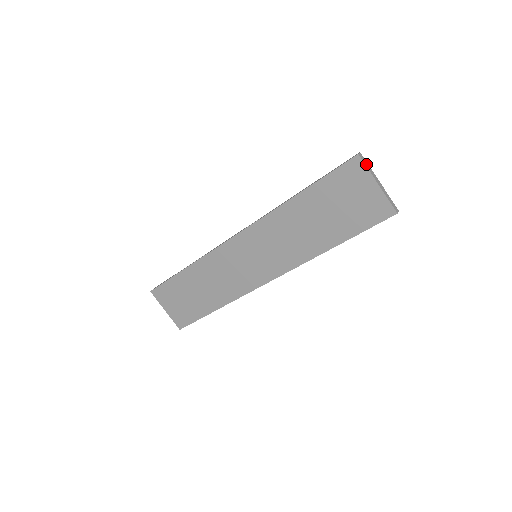
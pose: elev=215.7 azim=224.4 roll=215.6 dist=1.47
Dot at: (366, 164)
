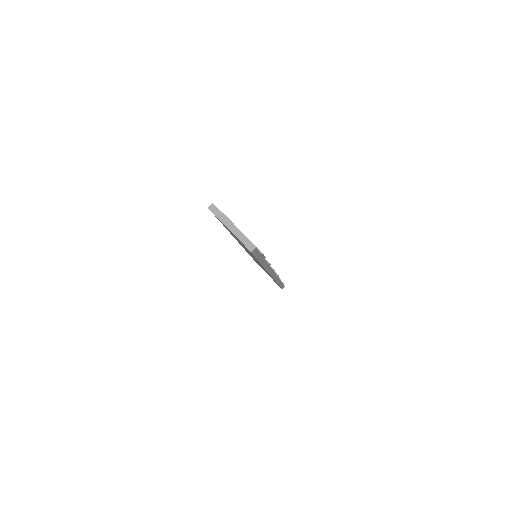
Dot at: (217, 213)
